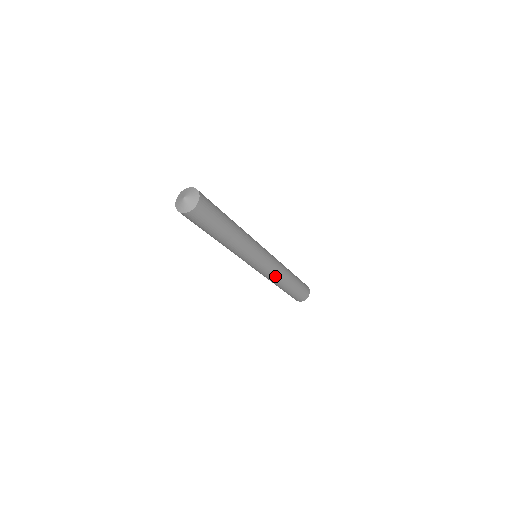
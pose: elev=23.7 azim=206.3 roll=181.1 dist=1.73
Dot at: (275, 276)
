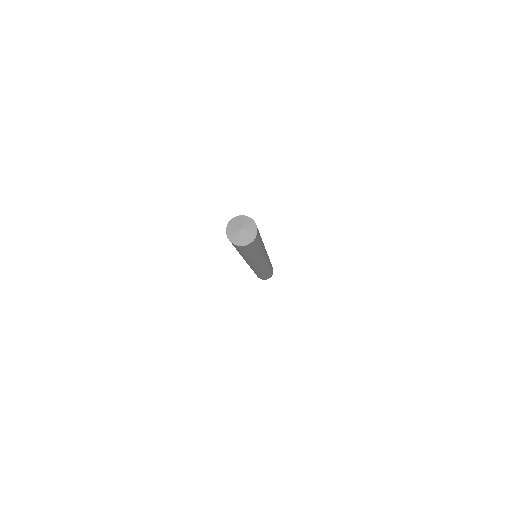
Dot at: (257, 271)
